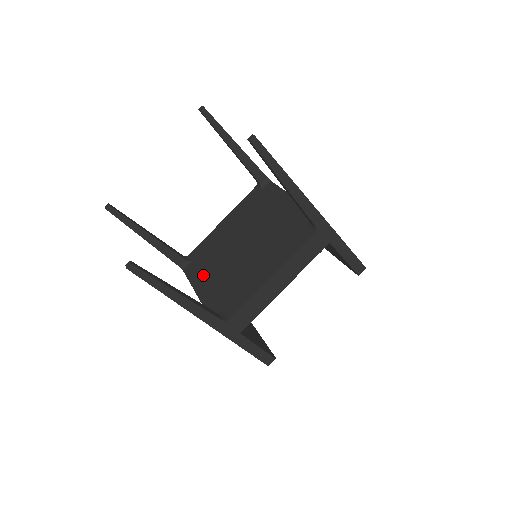
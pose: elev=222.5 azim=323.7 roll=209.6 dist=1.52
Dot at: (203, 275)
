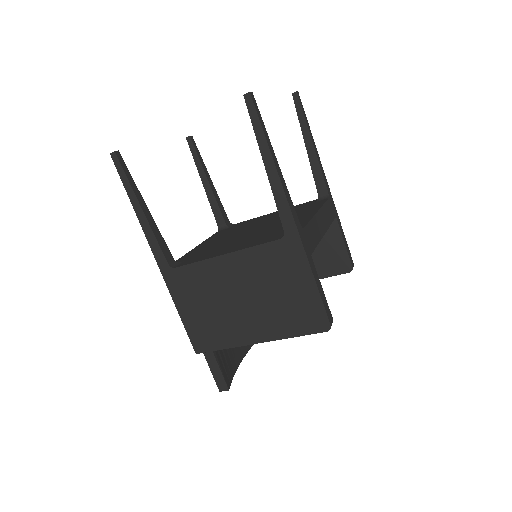
Dot at: (217, 251)
